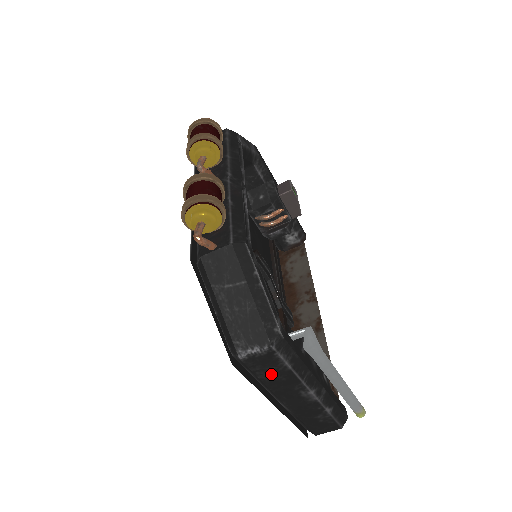
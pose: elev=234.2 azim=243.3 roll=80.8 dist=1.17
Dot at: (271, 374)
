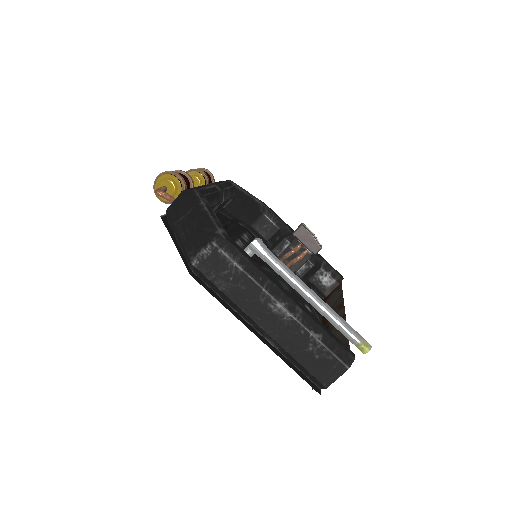
Dot at: (229, 282)
